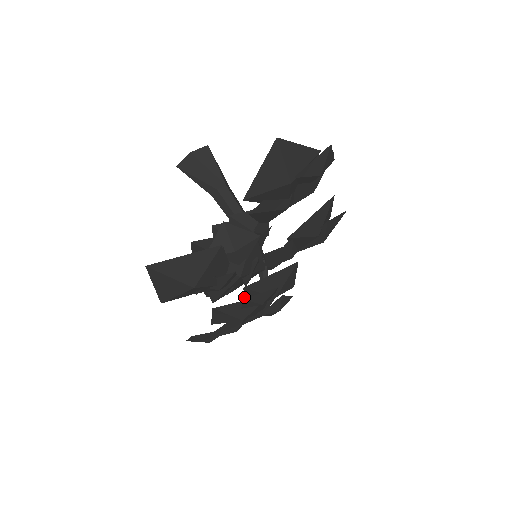
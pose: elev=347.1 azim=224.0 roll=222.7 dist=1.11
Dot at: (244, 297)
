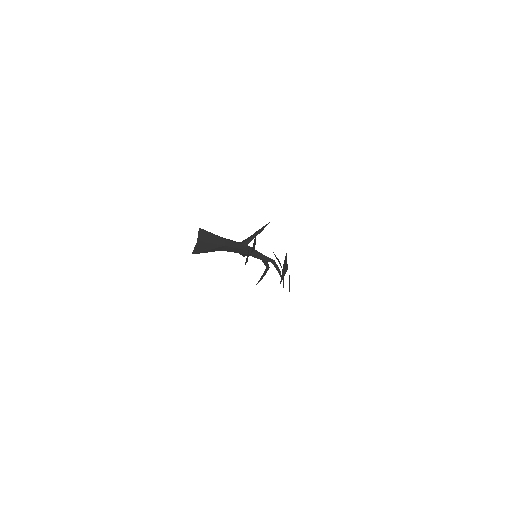
Dot at: occluded
